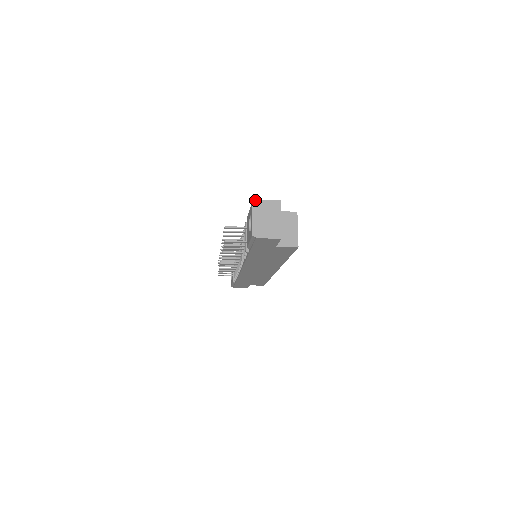
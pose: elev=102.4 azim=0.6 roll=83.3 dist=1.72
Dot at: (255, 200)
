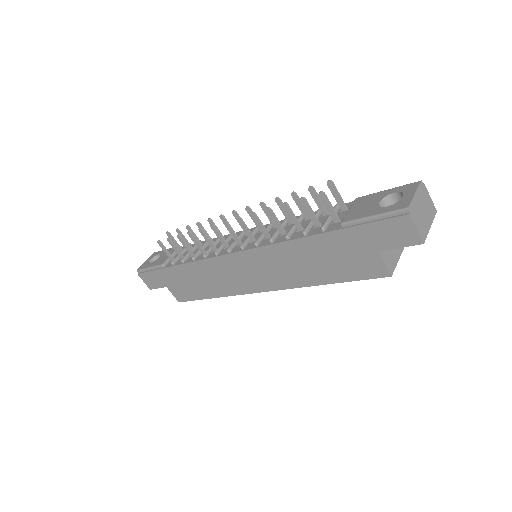
Dot at: occluded
